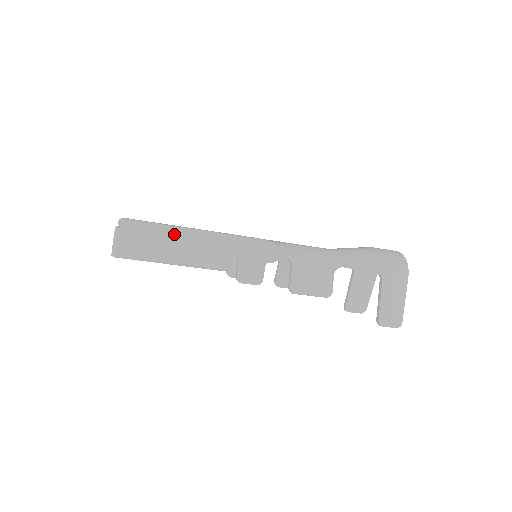
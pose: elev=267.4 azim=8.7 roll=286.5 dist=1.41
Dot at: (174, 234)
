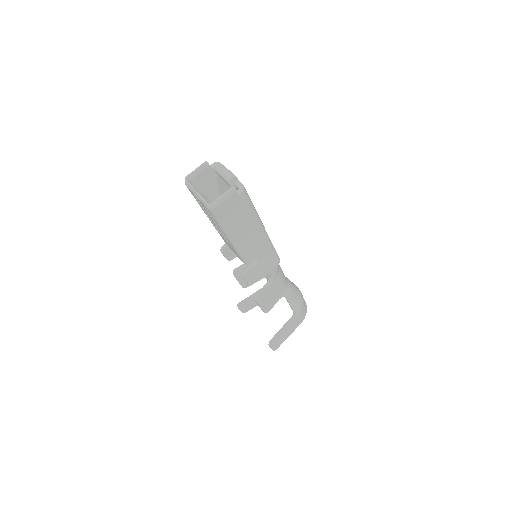
Dot at: (253, 220)
